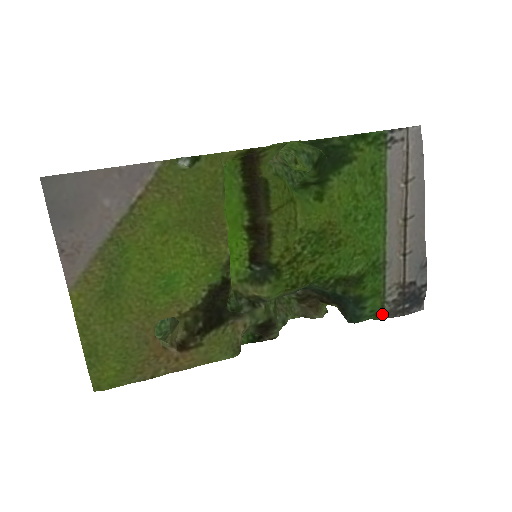
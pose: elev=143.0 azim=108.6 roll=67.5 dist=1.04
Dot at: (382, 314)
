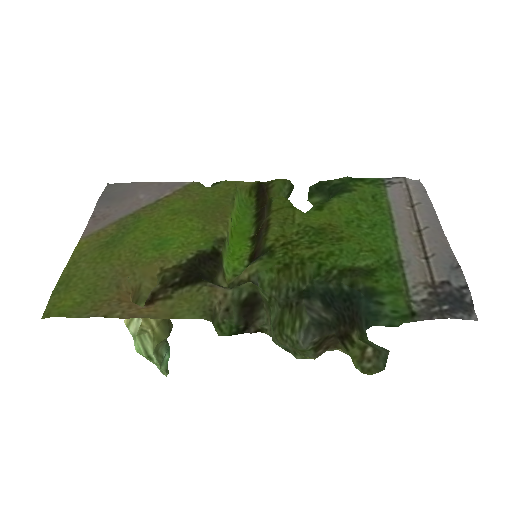
Dot at: (410, 316)
